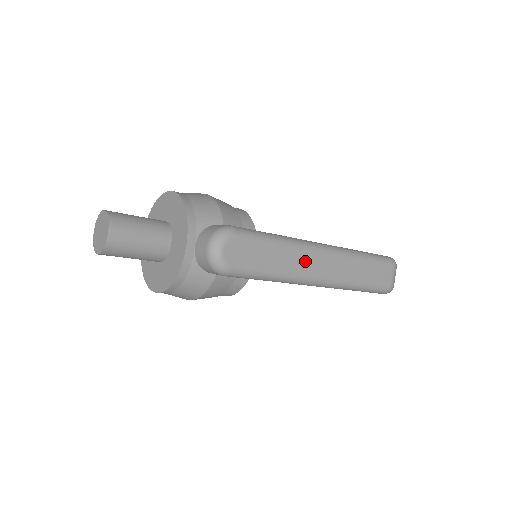
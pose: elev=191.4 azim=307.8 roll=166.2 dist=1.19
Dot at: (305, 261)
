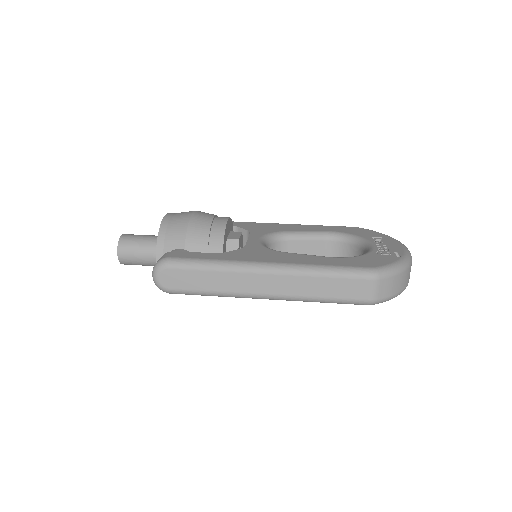
Dot at: (243, 282)
